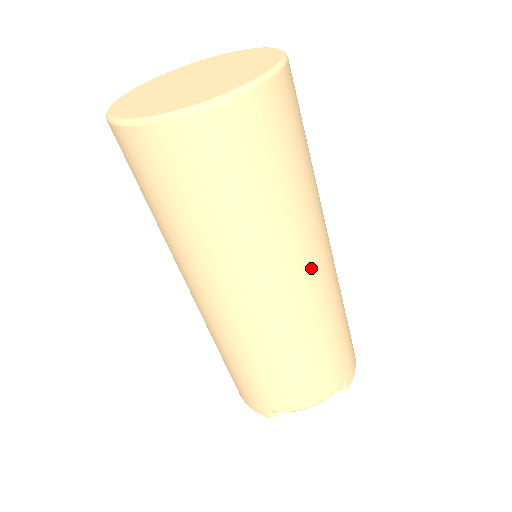
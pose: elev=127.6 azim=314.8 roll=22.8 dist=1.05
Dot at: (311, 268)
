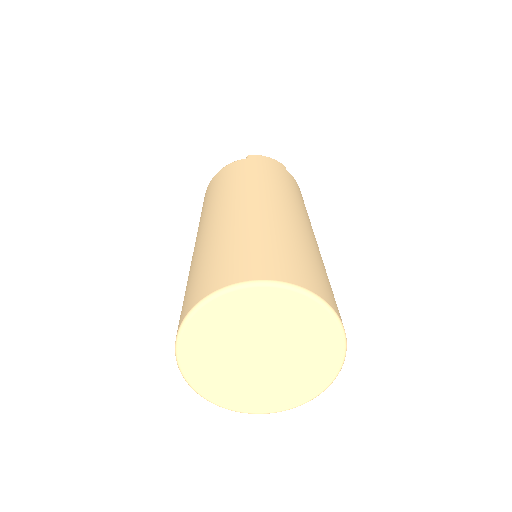
Dot at: occluded
